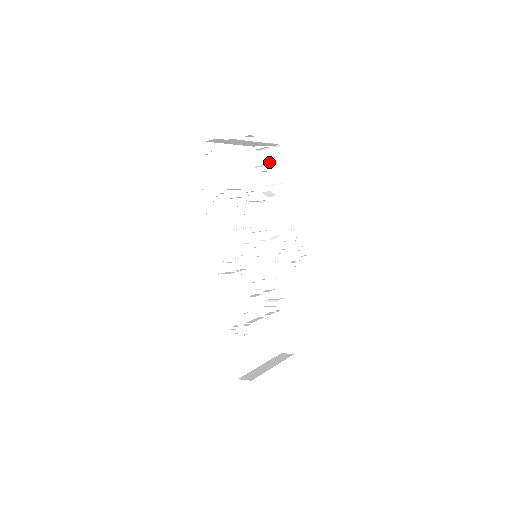
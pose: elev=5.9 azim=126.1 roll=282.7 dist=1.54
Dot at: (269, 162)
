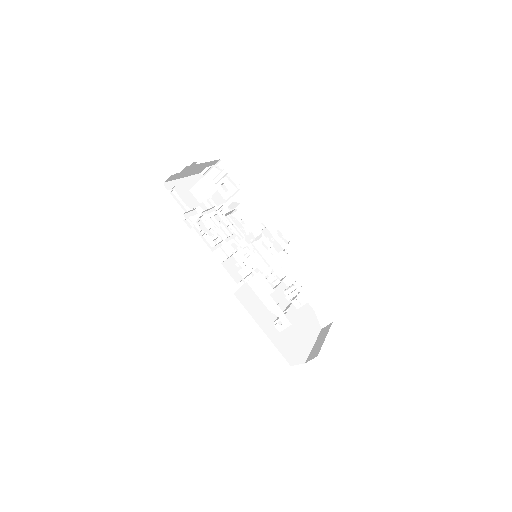
Dot at: (220, 177)
